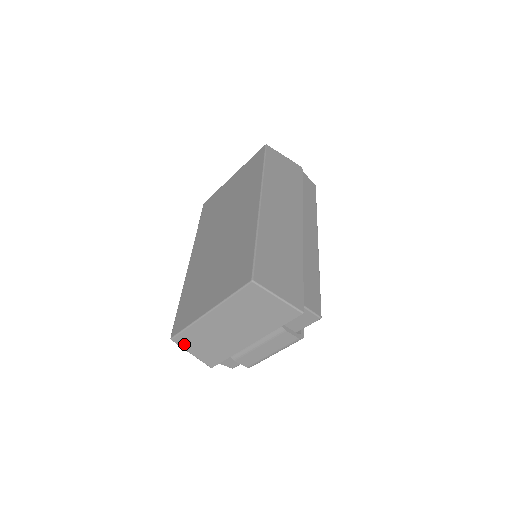
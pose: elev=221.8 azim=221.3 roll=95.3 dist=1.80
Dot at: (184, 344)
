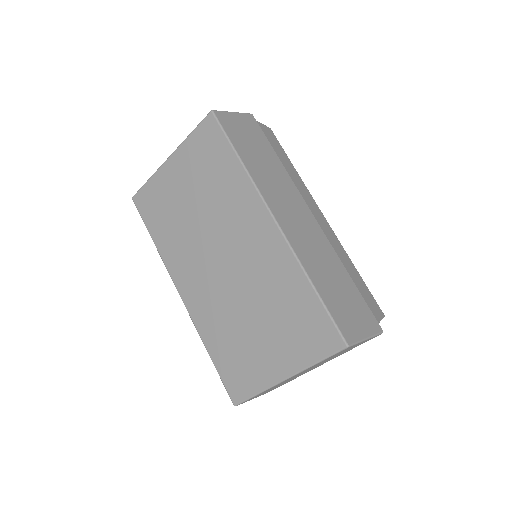
Dot at: (248, 400)
